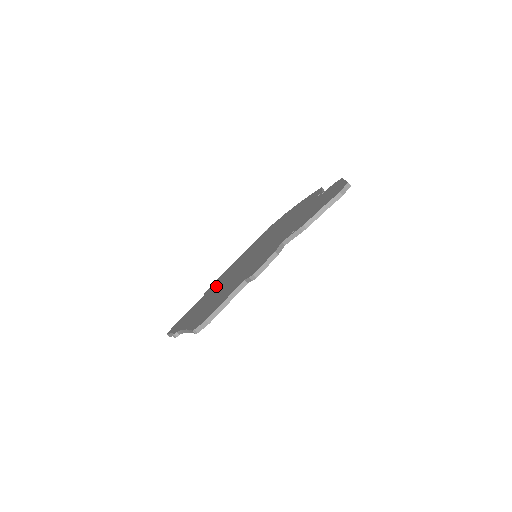
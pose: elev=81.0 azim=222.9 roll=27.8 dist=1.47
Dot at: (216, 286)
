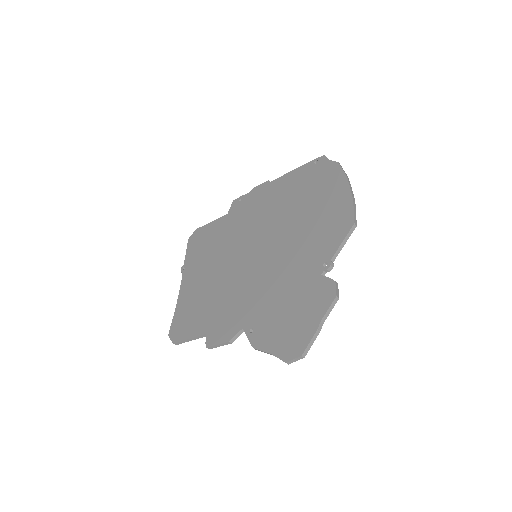
Dot at: (230, 231)
